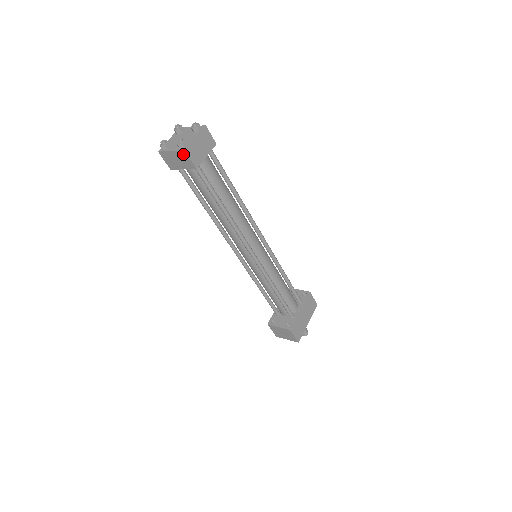
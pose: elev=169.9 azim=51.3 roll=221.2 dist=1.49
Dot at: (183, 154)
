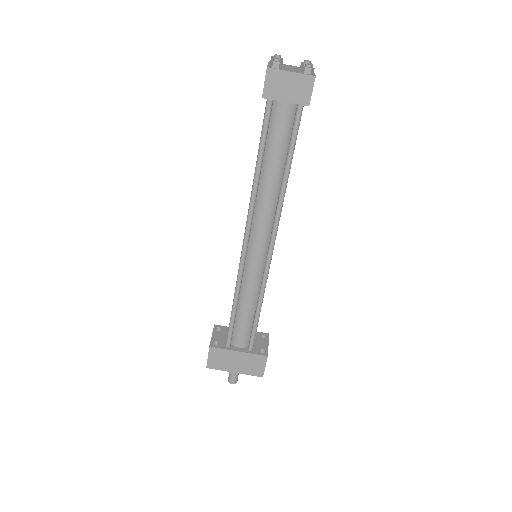
Dot at: (266, 72)
